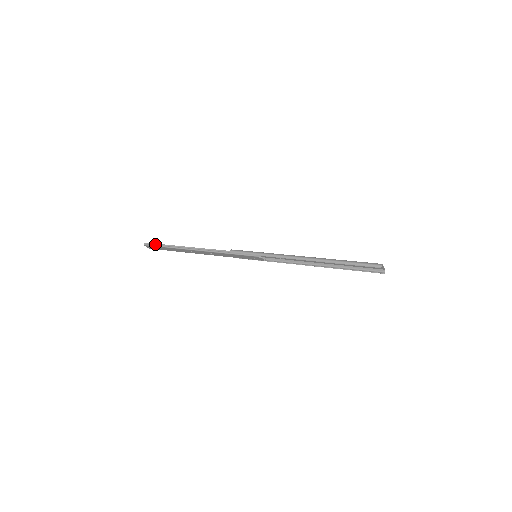
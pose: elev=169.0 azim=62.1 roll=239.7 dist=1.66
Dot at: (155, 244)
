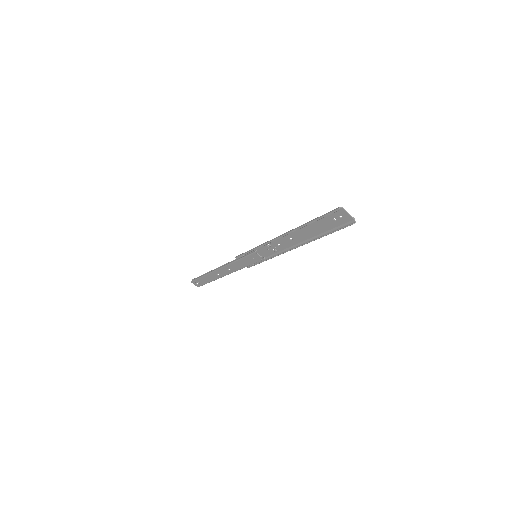
Dot at: (197, 278)
